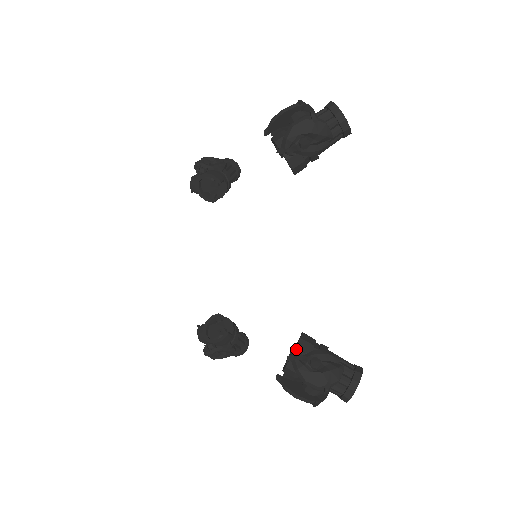
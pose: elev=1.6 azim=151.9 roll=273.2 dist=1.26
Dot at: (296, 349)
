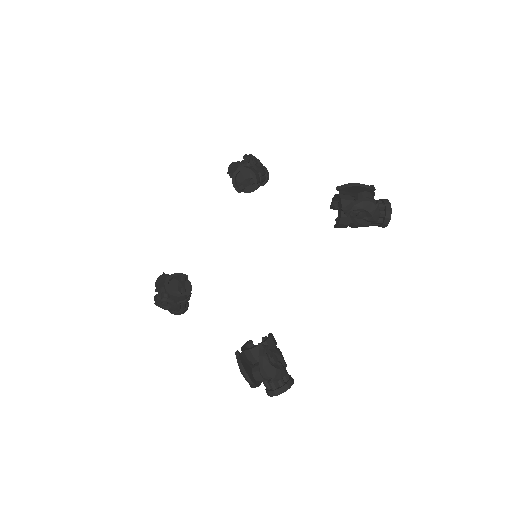
Dot at: (265, 342)
